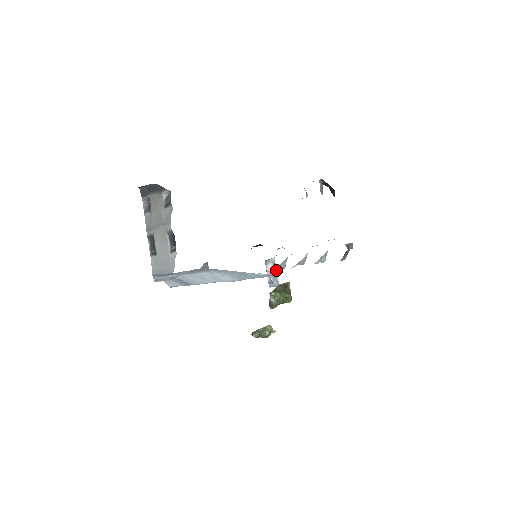
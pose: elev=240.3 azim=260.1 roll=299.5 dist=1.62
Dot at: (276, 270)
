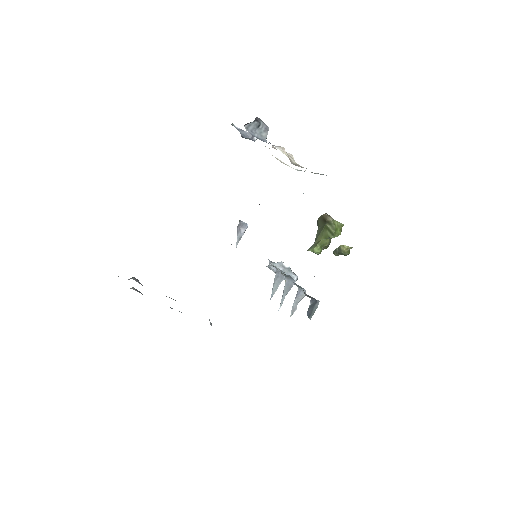
Dot at: (282, 270)
